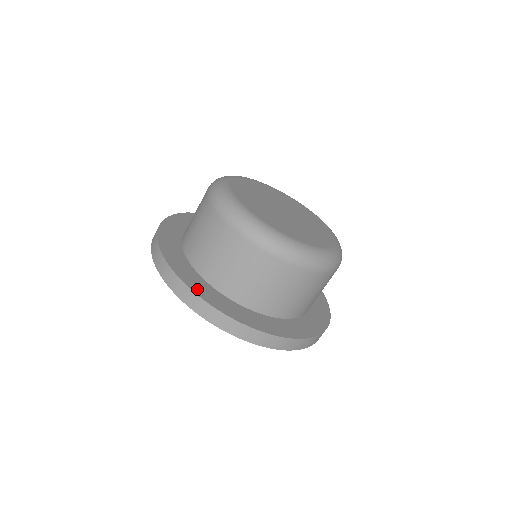
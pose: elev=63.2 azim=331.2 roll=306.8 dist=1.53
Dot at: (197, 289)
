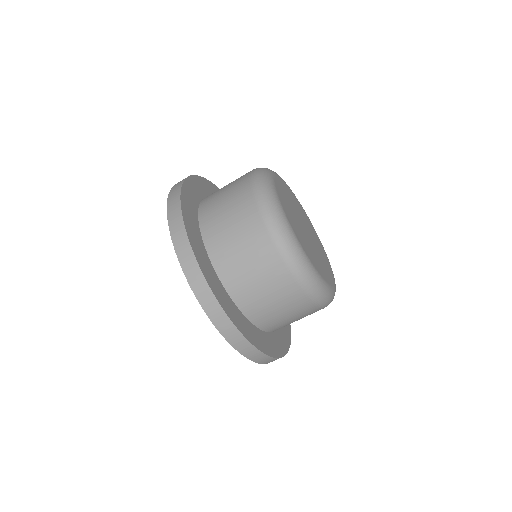
Dot at: (191, 233)
